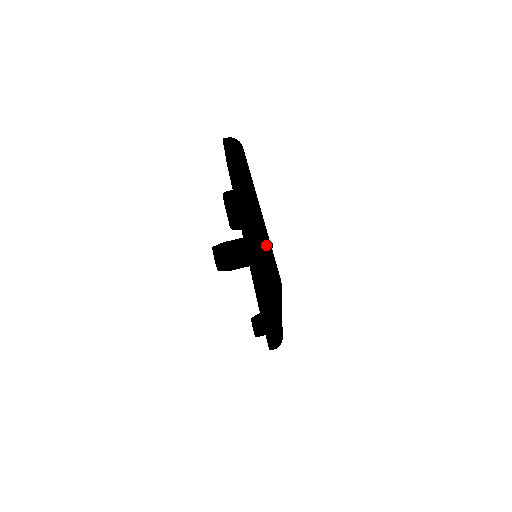
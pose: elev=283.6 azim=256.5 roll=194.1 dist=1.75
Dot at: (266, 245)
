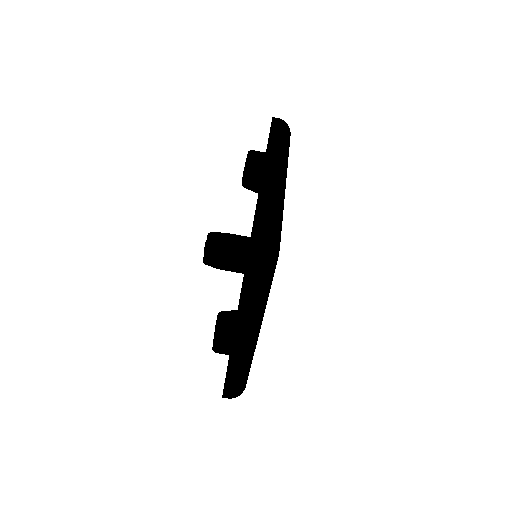
Dot at: (277, 207)
